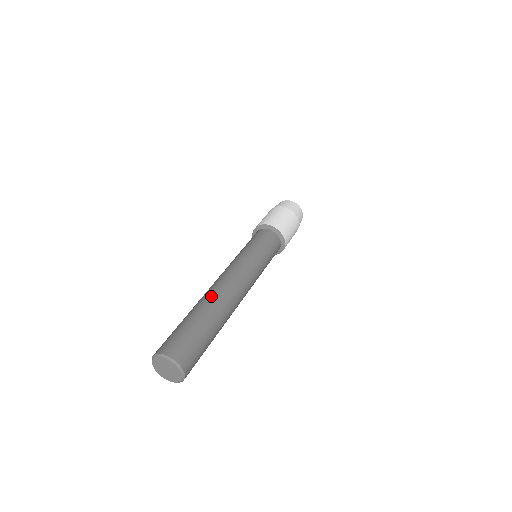
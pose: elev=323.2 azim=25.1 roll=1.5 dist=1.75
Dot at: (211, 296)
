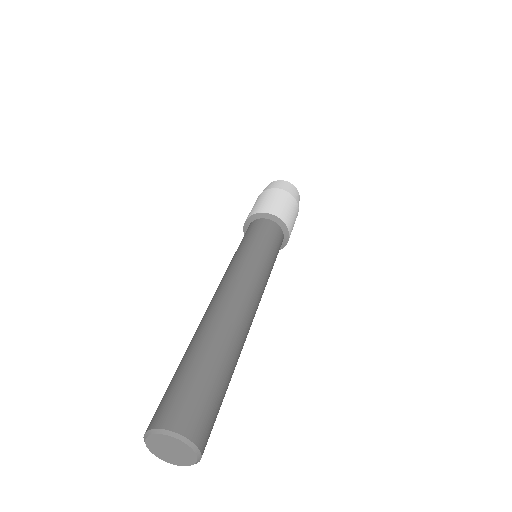
Dot at: (219, 322)
